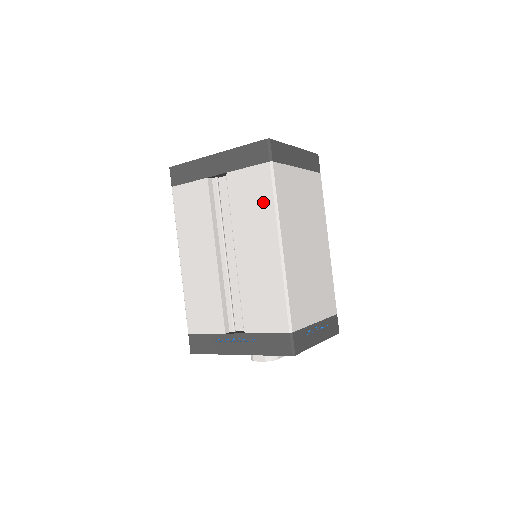
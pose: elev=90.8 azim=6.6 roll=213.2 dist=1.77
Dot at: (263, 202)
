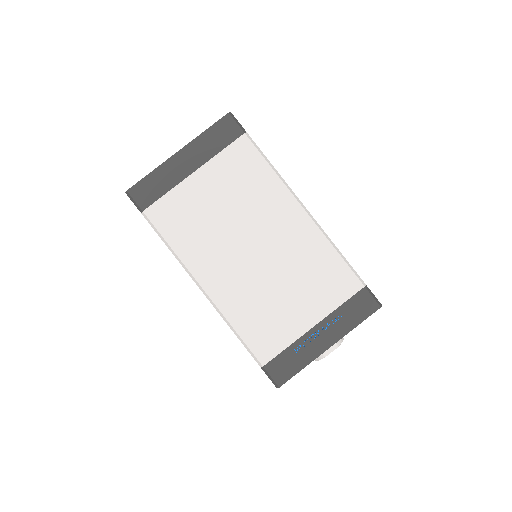
Dot at: occluded
